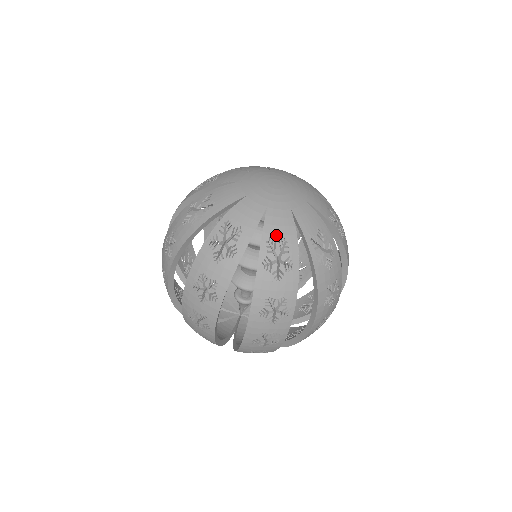
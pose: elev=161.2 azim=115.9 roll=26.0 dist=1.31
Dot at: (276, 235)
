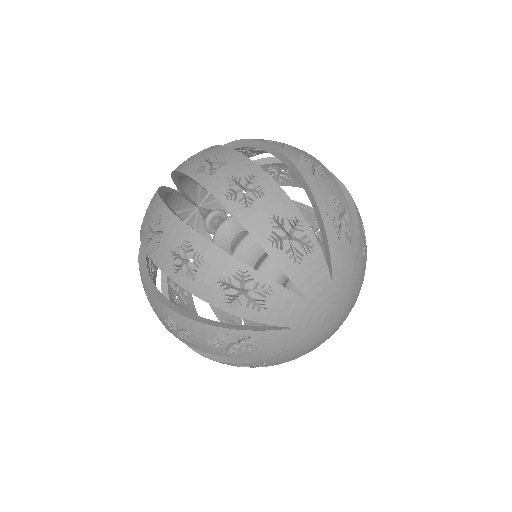
Dot at: occluded
